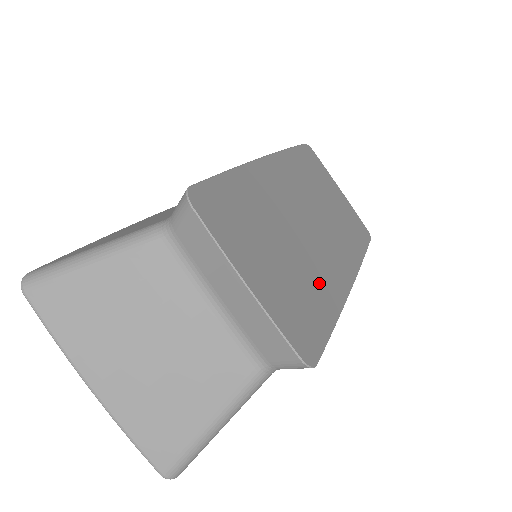
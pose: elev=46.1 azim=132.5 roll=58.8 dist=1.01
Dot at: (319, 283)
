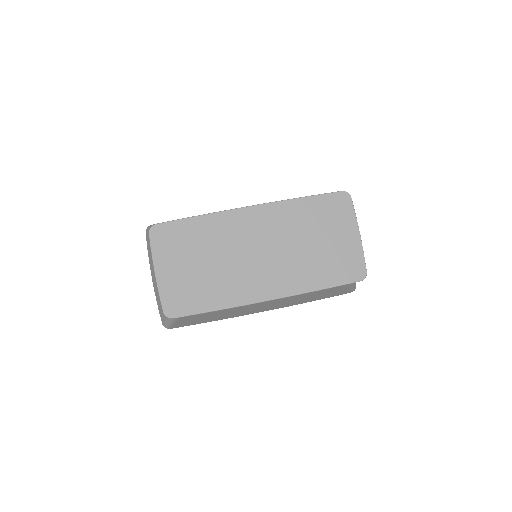
Dot at: (222, 288)
